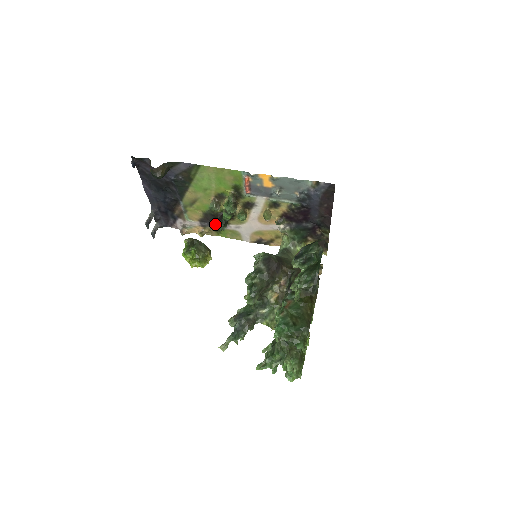
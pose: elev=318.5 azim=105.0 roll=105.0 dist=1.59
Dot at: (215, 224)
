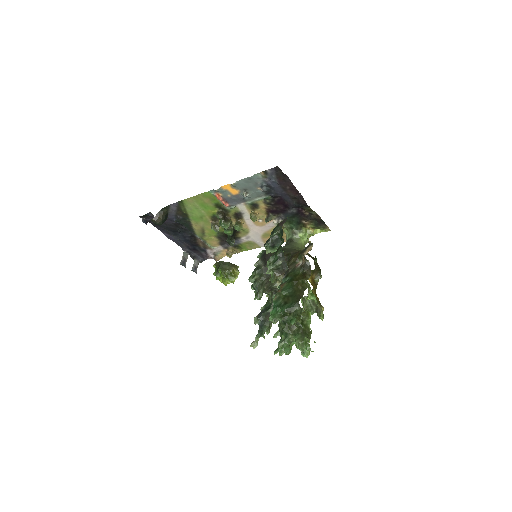
Dot at: occluded
